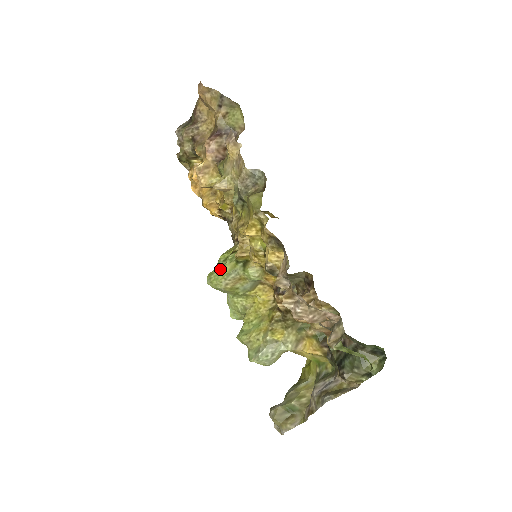
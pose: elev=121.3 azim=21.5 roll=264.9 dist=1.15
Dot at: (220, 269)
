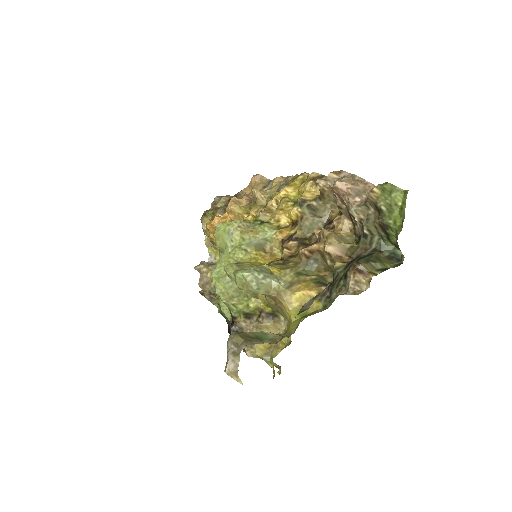
Dot at: occluded
